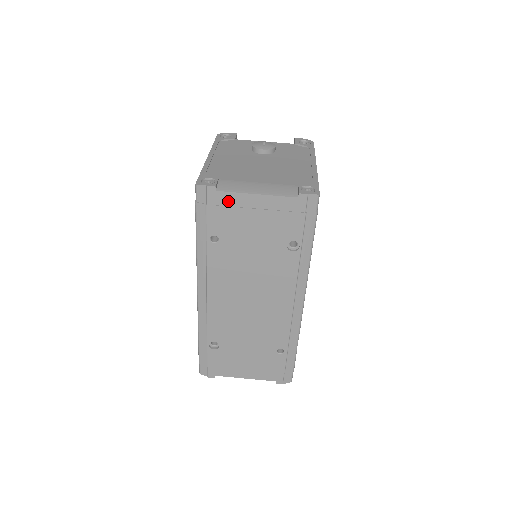
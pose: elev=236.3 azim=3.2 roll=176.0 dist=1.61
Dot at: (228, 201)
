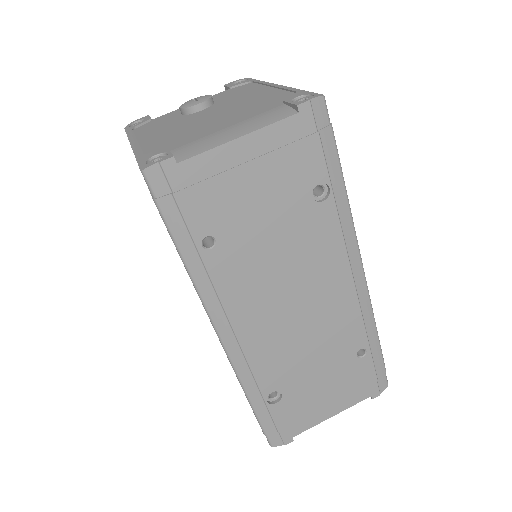
Dot at: (202, 171)
